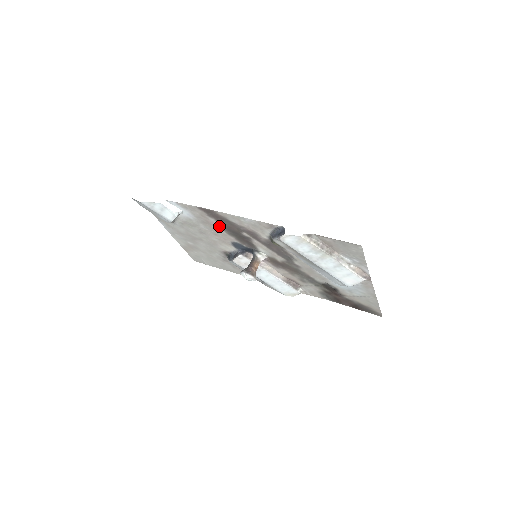
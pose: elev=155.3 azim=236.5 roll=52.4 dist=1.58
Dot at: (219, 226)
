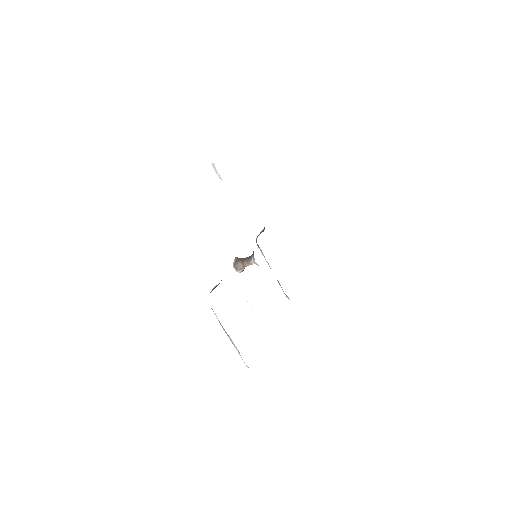
Dot at: occluded
